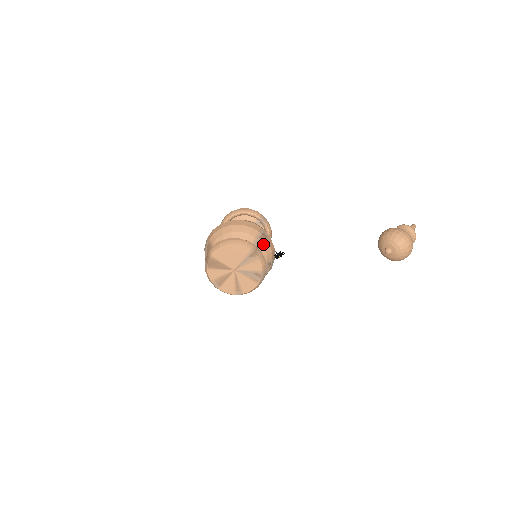
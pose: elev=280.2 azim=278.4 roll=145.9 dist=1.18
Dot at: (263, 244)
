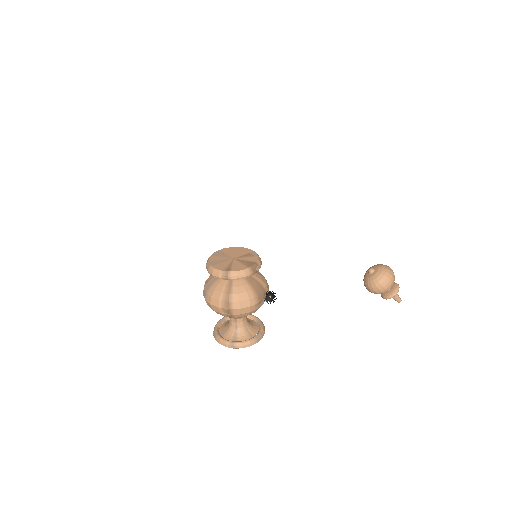
Dot at: (262, 276)
